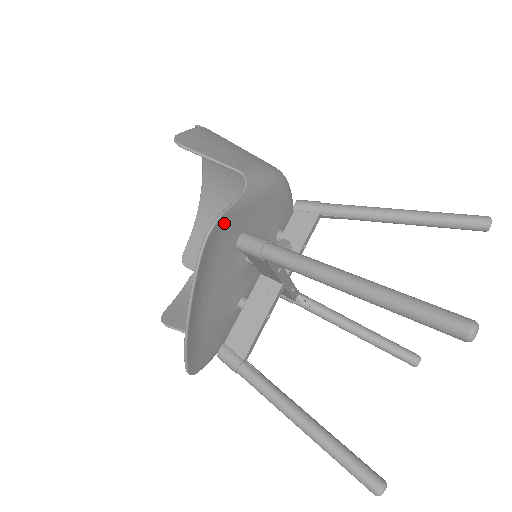
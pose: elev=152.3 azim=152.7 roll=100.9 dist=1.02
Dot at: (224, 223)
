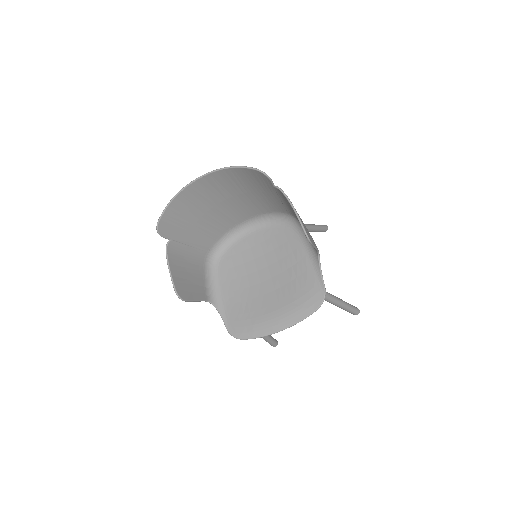
Dot at: (319, 289)
